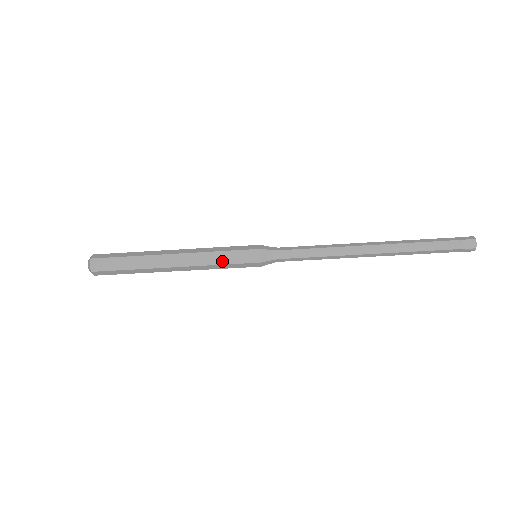
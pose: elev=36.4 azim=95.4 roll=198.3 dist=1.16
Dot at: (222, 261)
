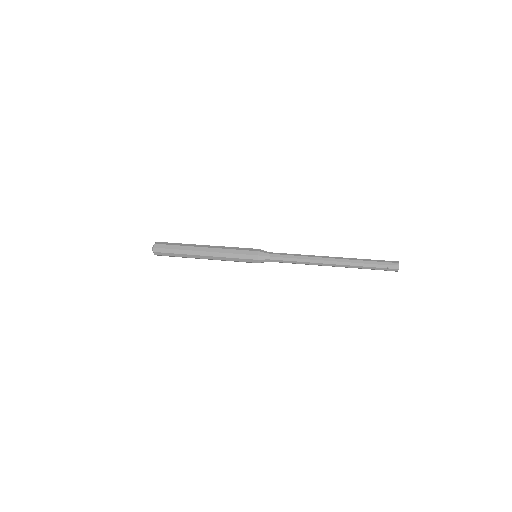
Dot at: (236, 261)
